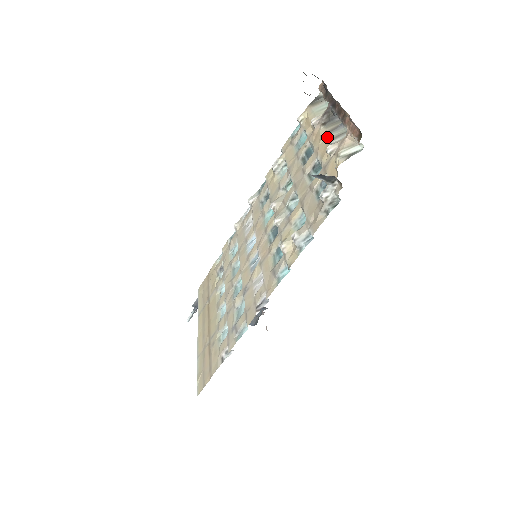
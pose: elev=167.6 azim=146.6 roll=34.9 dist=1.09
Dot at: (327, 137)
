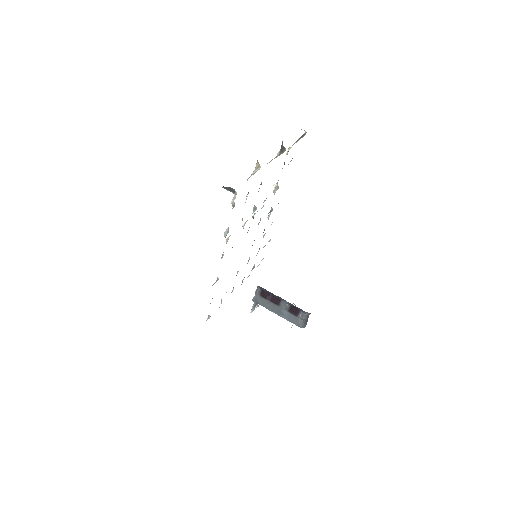
Dot at: occluded
